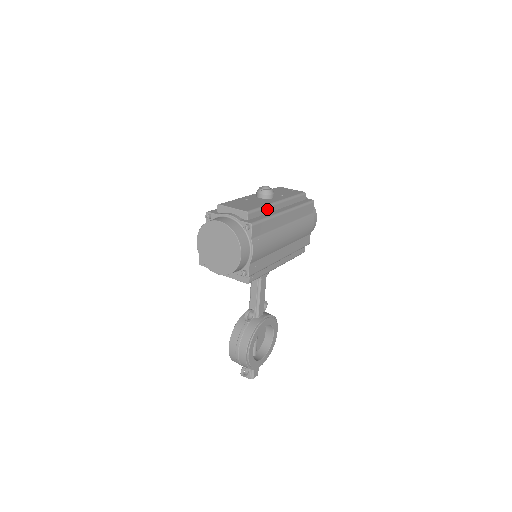
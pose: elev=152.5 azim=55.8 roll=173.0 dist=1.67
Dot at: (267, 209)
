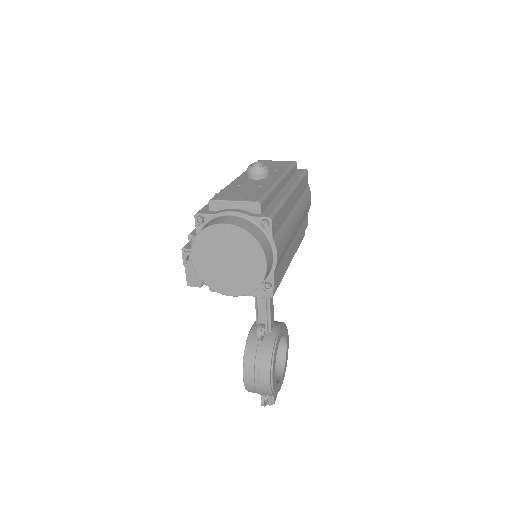
Dot at: (273, 193)
